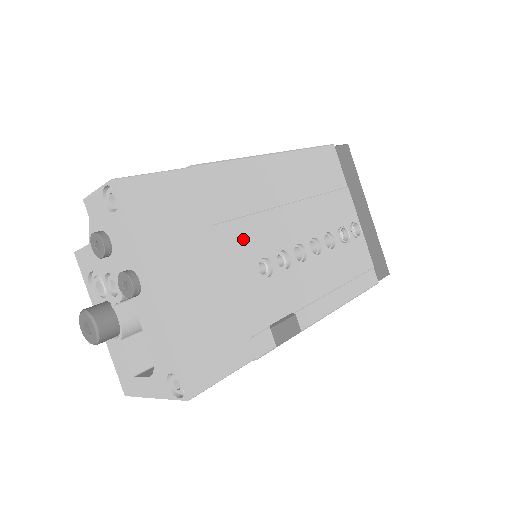
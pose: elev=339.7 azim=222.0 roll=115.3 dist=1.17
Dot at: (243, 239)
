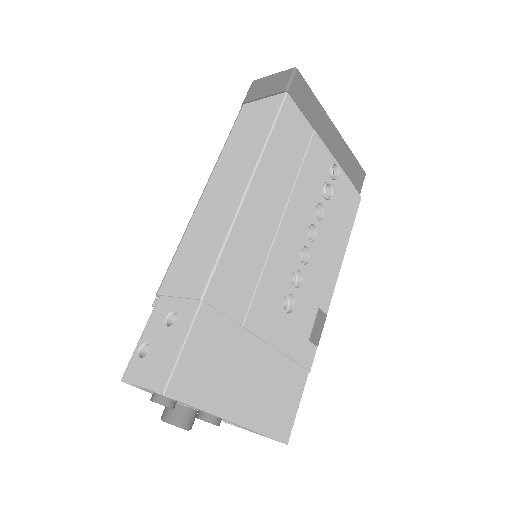
Dot at: (266, 305)
